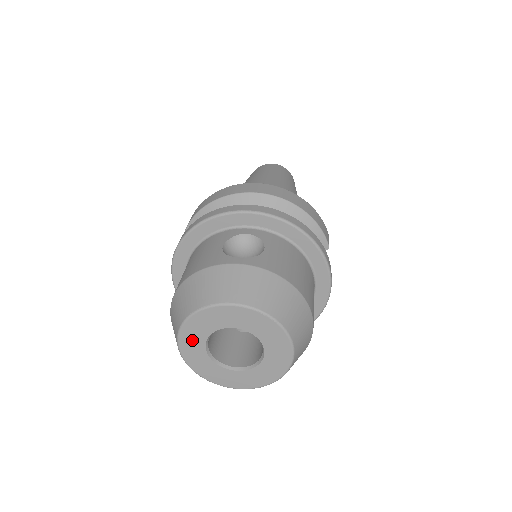
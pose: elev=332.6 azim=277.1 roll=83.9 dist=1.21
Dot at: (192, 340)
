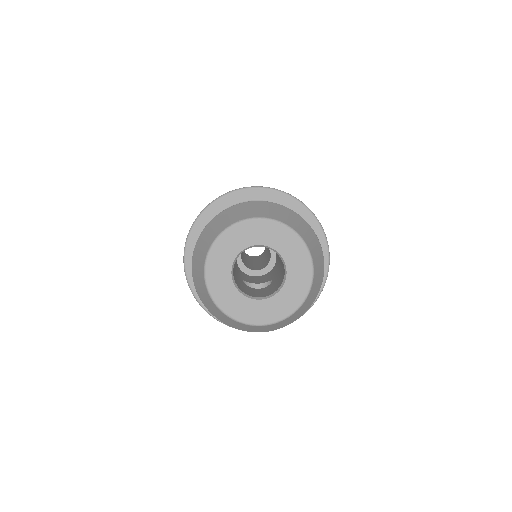
Dot at: (219, 264)
